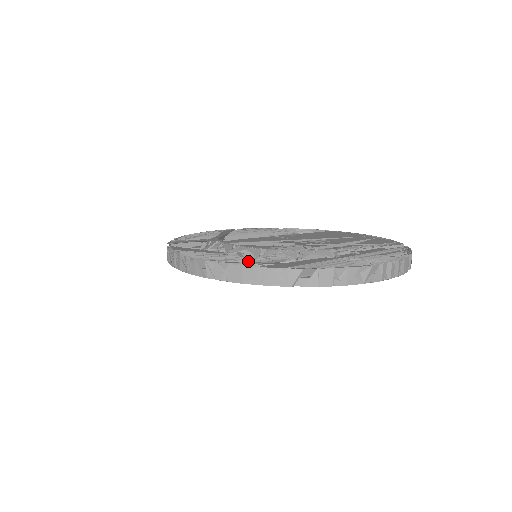
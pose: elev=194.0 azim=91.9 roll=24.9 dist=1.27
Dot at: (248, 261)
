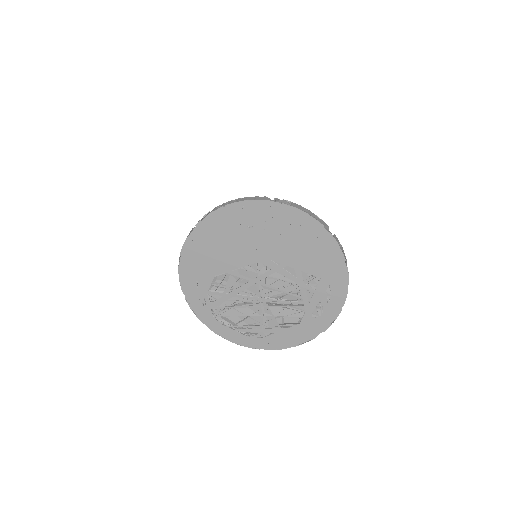
Dot at: occluded
